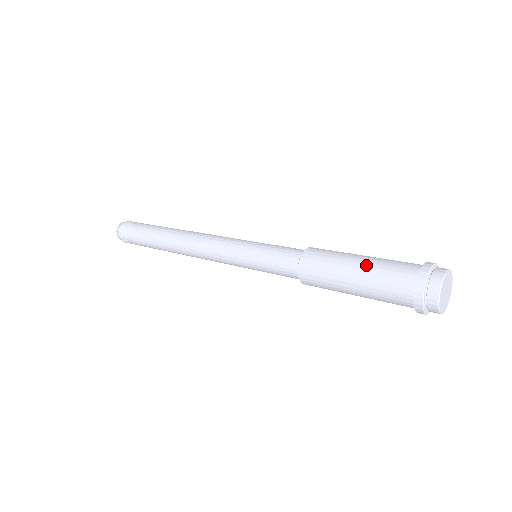
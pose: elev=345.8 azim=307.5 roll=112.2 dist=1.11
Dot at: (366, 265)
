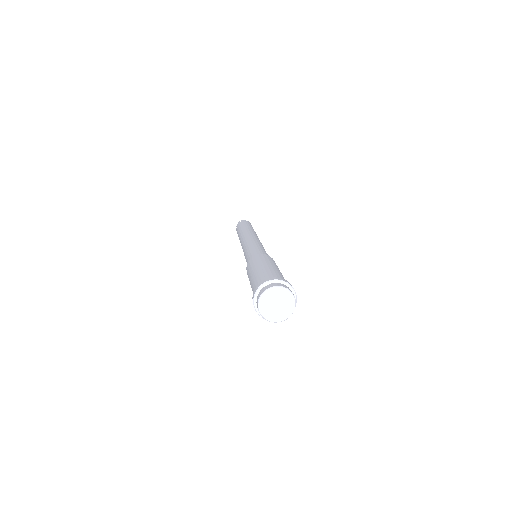
Dot at: (251, 280)
